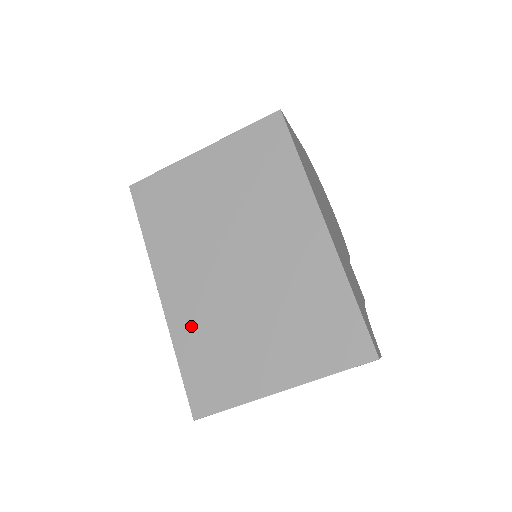
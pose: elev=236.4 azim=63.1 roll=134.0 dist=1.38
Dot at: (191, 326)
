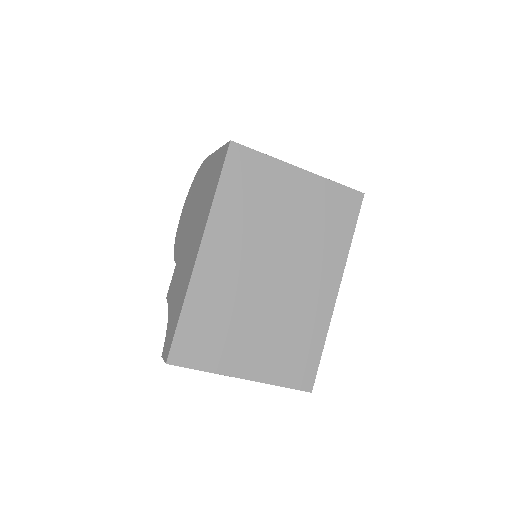
Dot at: (209, 293)
